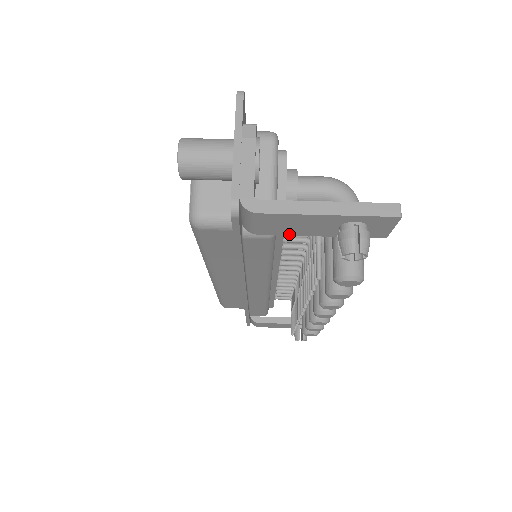
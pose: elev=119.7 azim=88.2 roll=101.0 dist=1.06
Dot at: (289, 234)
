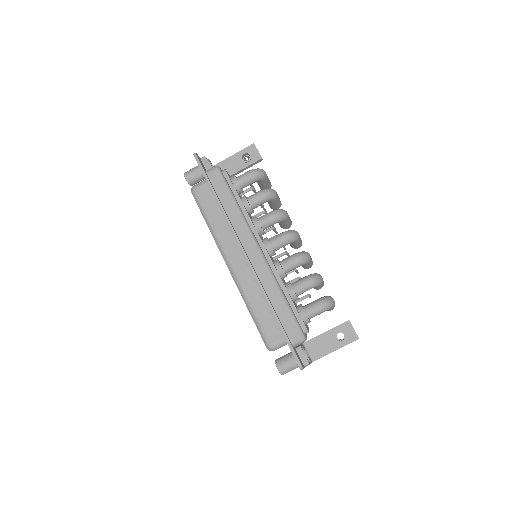
Dot at: occluded
